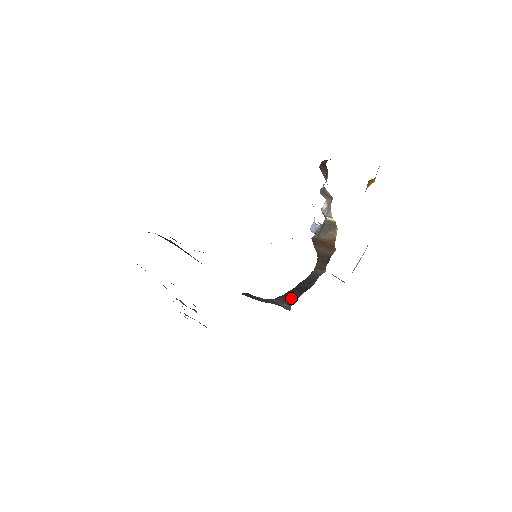
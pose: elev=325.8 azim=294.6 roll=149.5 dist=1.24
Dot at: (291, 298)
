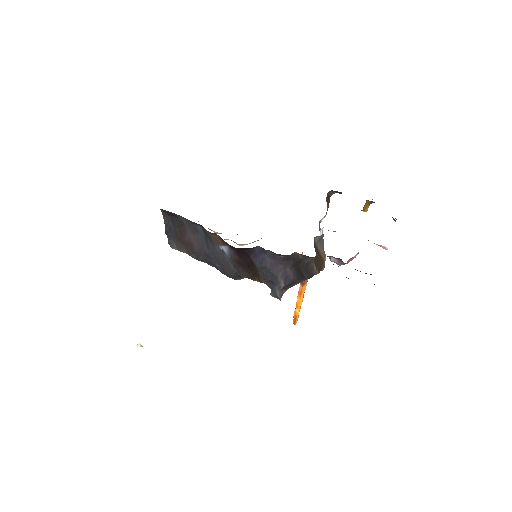
Dot at: (290, 275)
